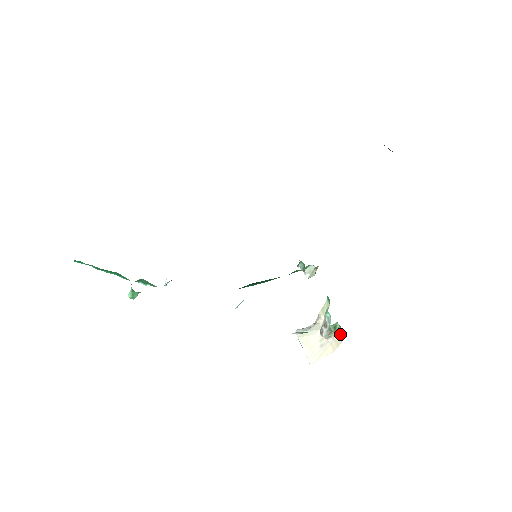
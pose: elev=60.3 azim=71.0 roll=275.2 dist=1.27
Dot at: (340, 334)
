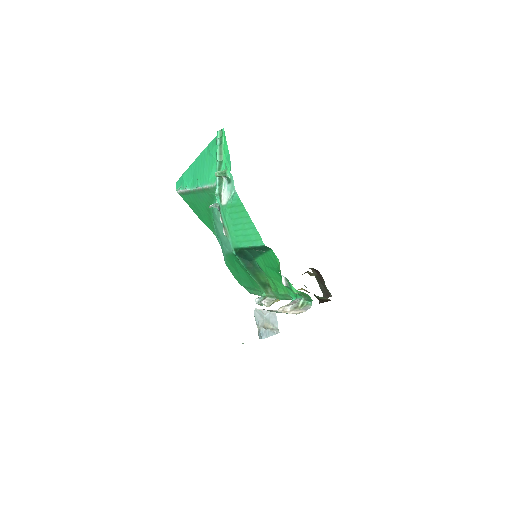
Dot at: (306, 308)
